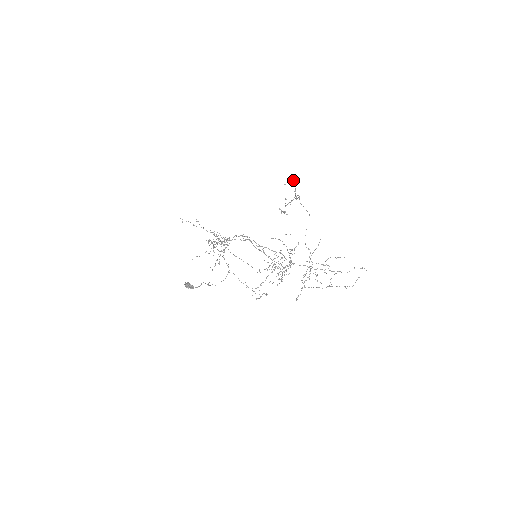
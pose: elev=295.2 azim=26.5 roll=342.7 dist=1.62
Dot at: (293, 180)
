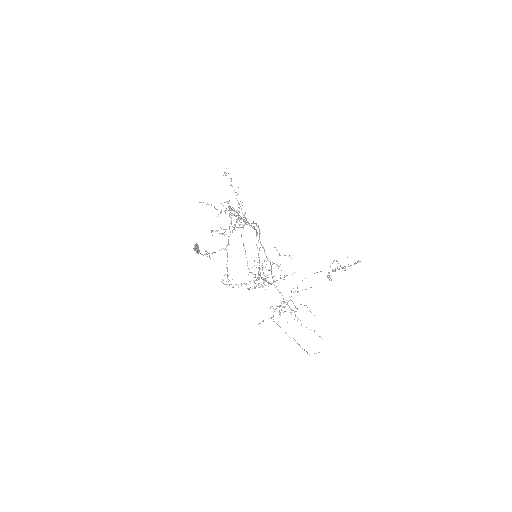
Dot at: occluded
